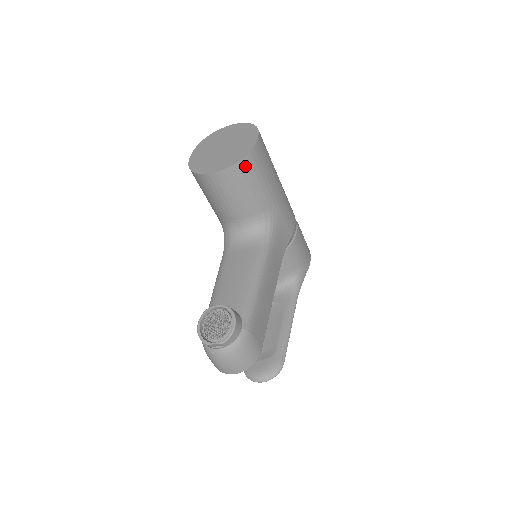
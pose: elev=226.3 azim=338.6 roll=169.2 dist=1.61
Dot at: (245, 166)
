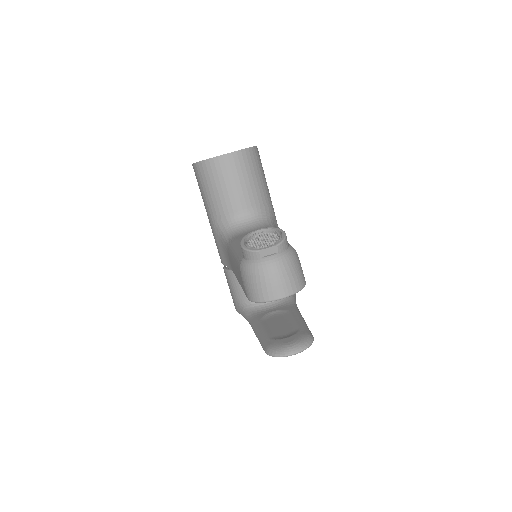
Dot at: (253, 155)
